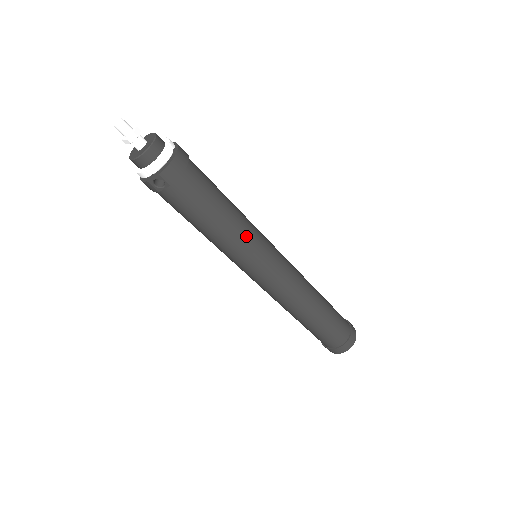
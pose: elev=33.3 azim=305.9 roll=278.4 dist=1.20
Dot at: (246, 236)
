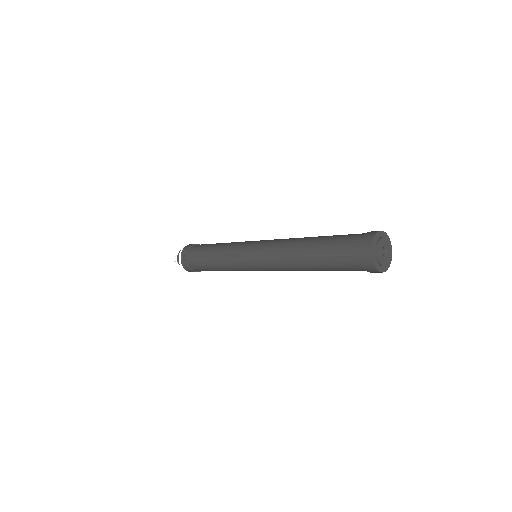
Dot at: (231, 244)
